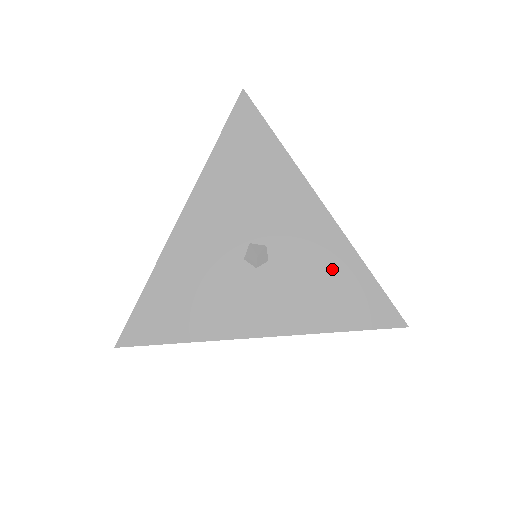
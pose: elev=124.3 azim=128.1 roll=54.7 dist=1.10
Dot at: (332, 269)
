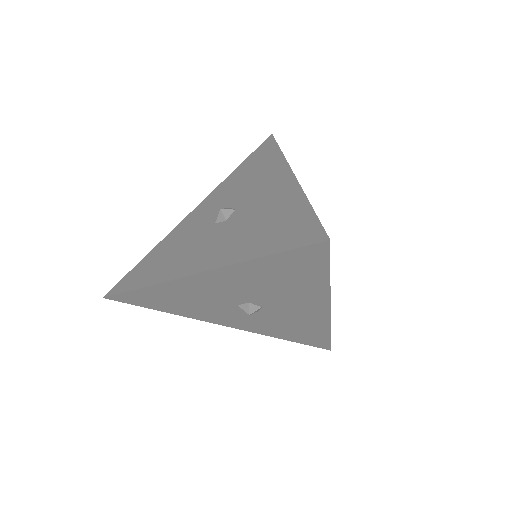
Dot at: (304, 327)
